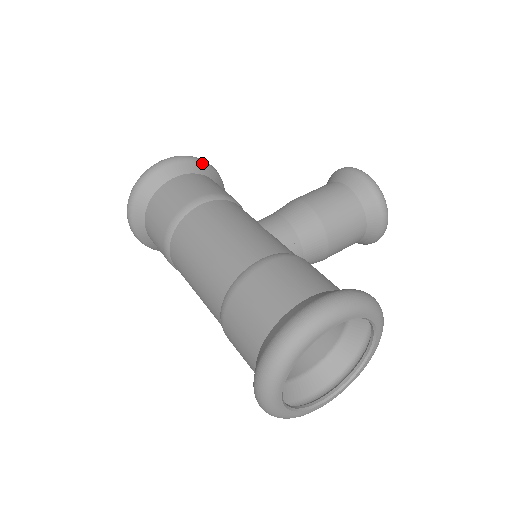
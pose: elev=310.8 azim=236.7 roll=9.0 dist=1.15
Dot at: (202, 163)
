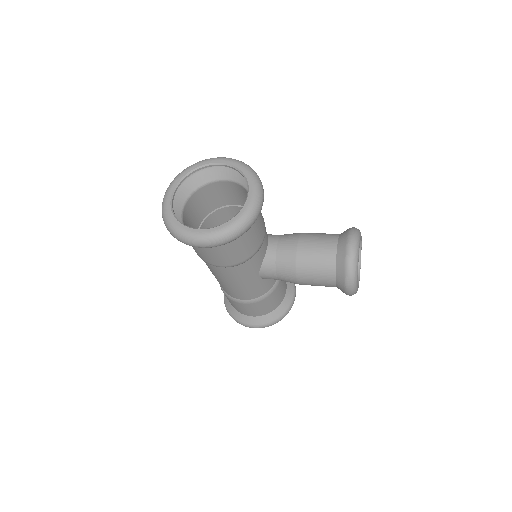
Dot at: occluded
